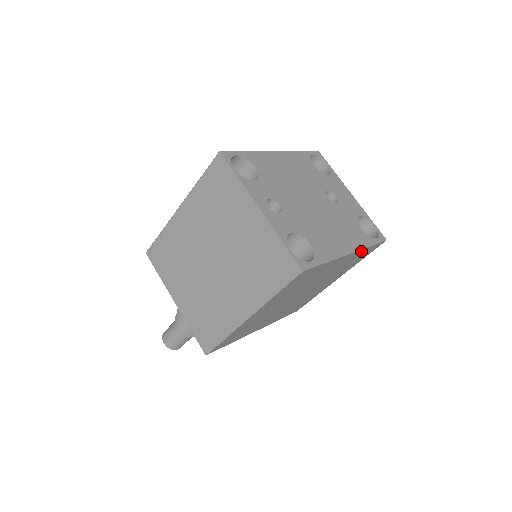
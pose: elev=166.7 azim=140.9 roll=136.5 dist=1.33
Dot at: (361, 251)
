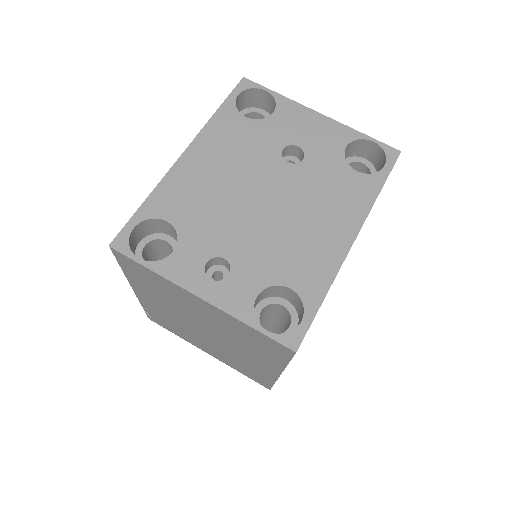
Dot at: (370, 209)
